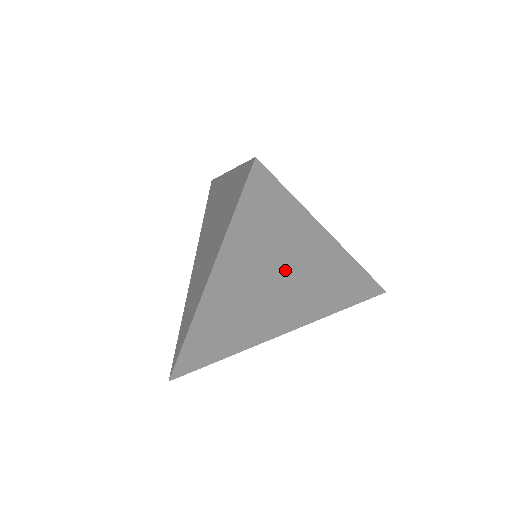
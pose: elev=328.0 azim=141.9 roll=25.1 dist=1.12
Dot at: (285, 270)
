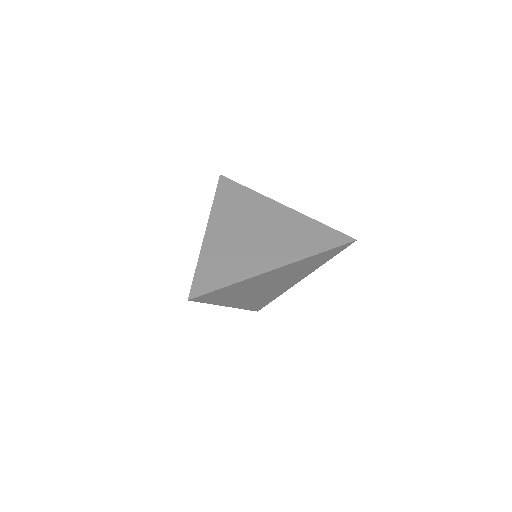
Dot at: (263, 284)
